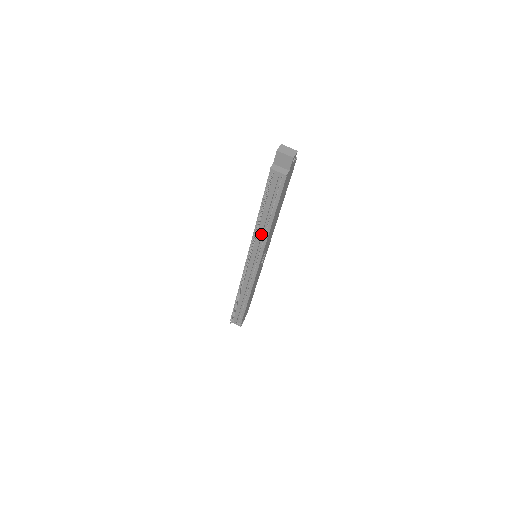
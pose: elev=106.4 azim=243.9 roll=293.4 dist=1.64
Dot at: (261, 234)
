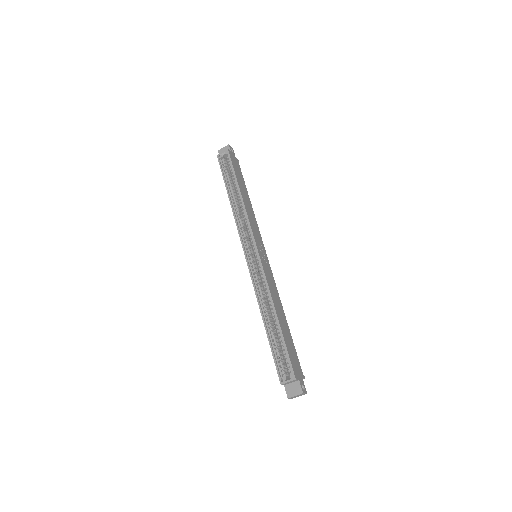
Dot at: occluded
